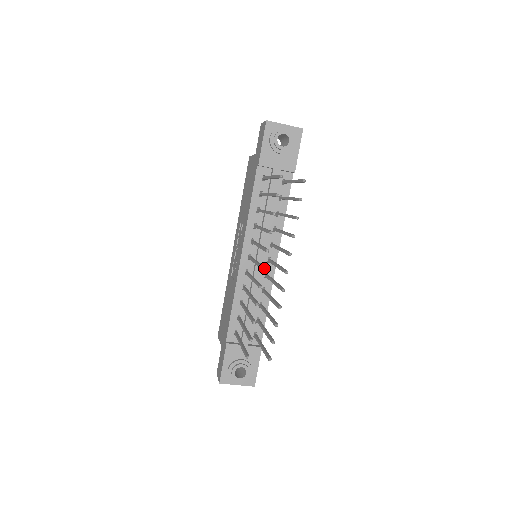
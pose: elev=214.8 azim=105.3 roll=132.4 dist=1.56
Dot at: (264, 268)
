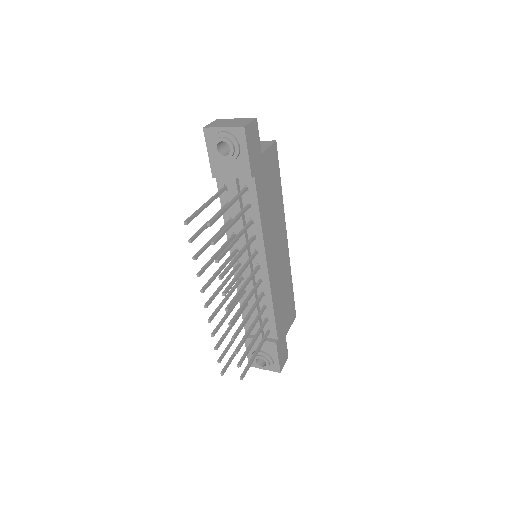
Dot at: (204, 306)
